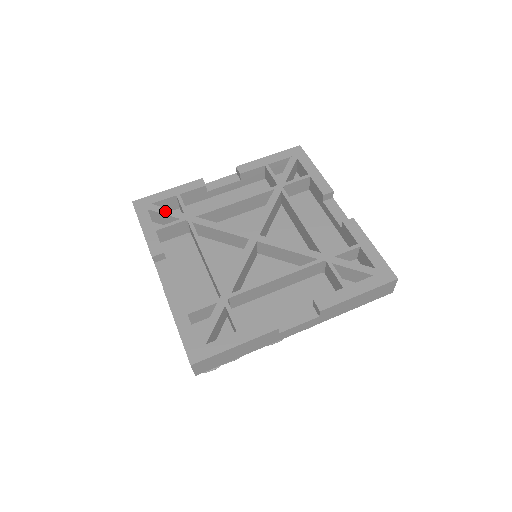
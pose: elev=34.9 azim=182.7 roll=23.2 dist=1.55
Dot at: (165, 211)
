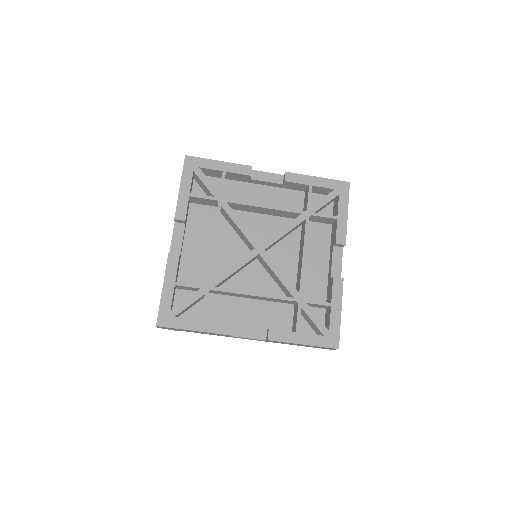
Dot at: (206, 181)
